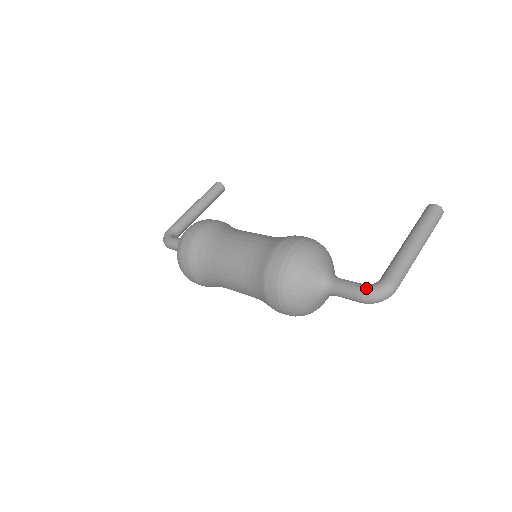
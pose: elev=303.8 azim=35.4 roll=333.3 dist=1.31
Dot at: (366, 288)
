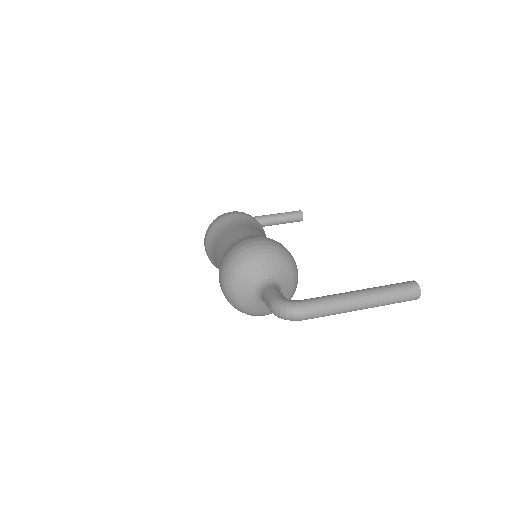
Dot at: (280, 298)
